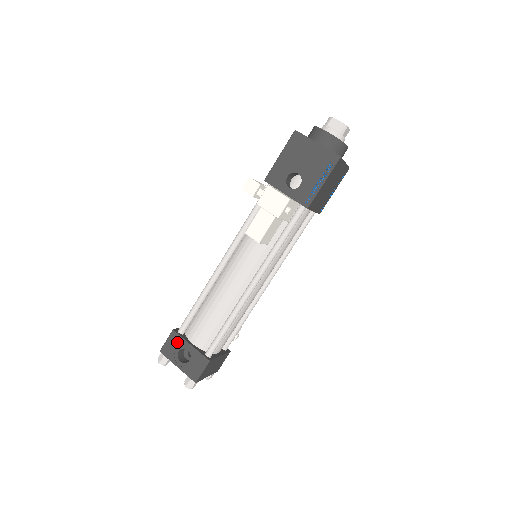
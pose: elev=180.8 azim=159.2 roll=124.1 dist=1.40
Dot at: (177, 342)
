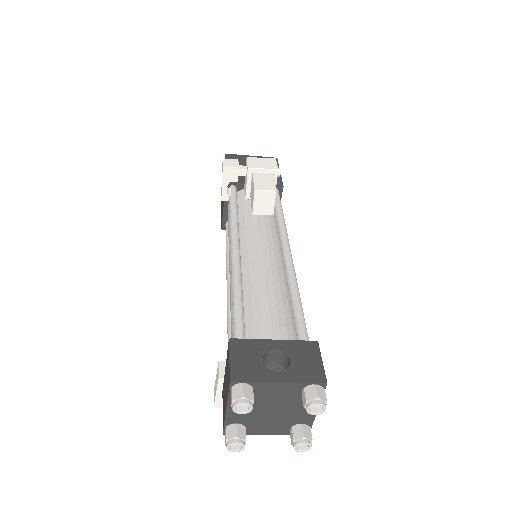
Dot at: (250, 349)
